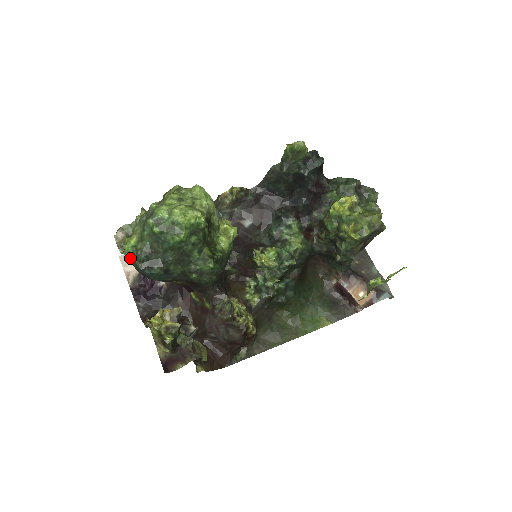
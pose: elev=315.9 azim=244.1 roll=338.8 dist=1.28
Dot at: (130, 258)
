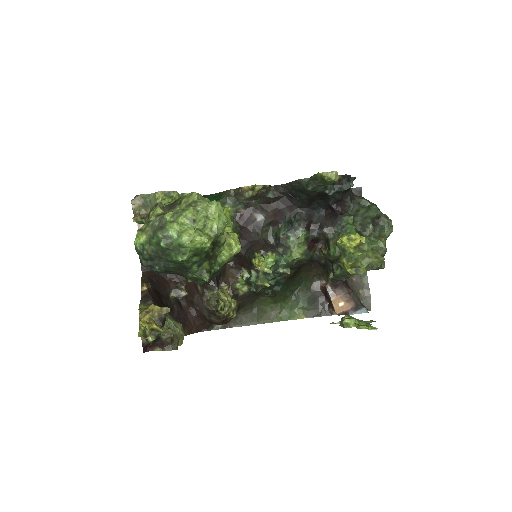
Dot at: (137, 252)
